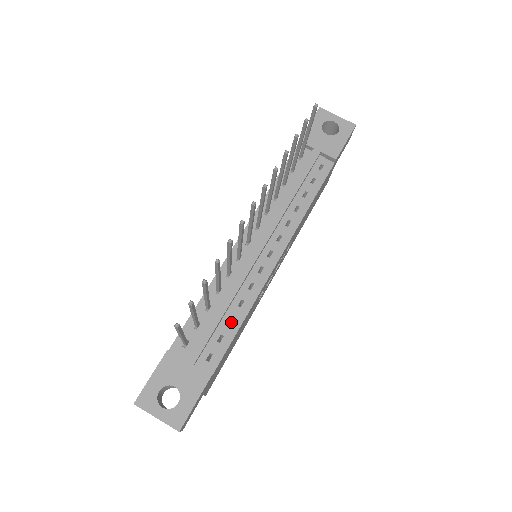
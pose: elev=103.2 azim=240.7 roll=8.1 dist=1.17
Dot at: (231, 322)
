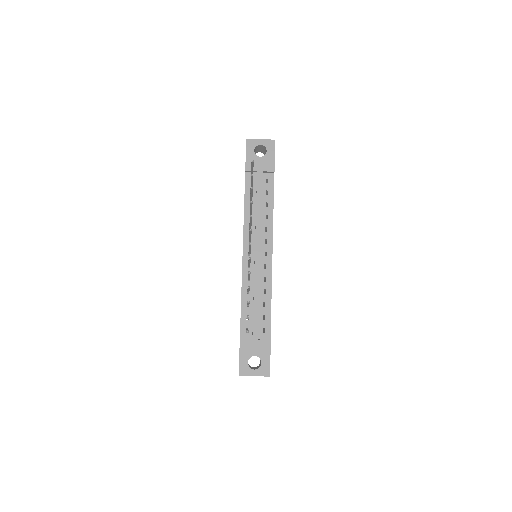
Dot at: occluded
